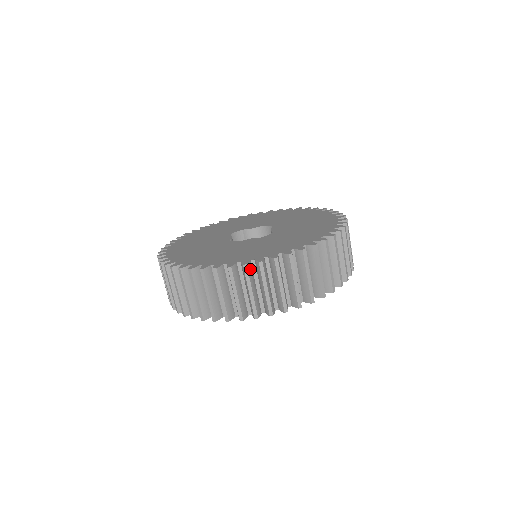
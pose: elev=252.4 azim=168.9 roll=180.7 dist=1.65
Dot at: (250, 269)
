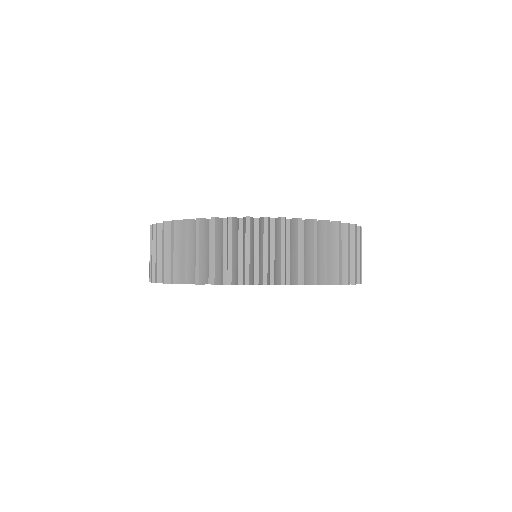
Dot at: (179, 228)
